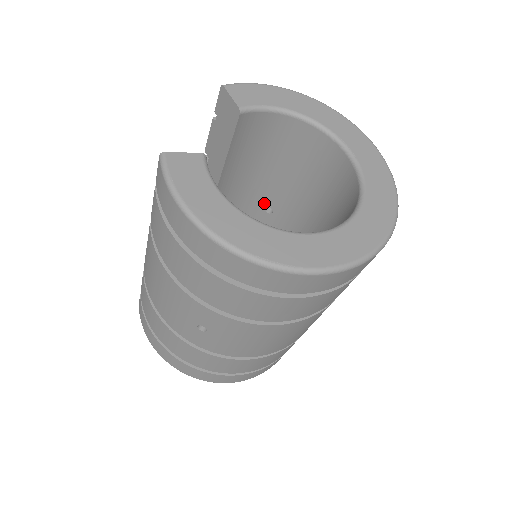
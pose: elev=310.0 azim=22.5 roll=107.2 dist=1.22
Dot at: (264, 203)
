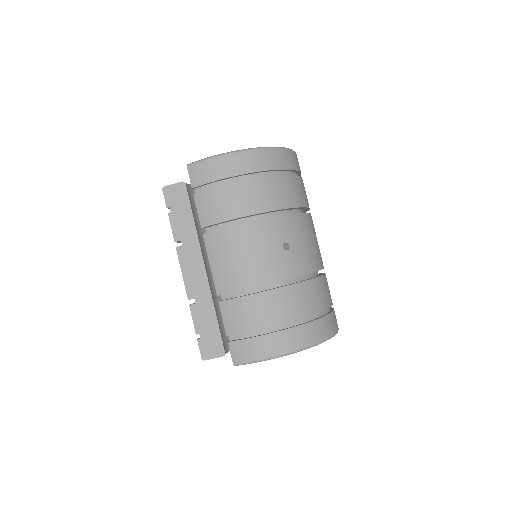
Dot at: occluded
